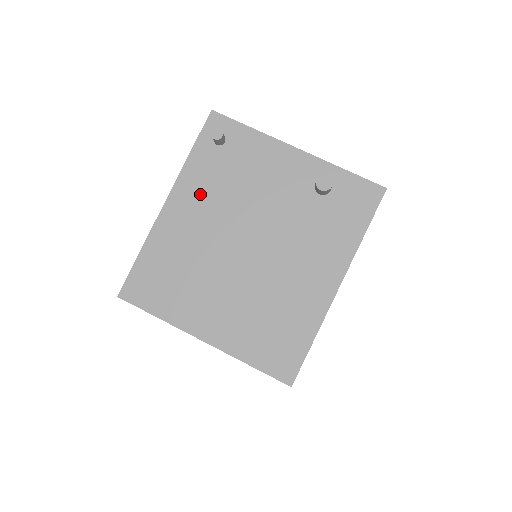
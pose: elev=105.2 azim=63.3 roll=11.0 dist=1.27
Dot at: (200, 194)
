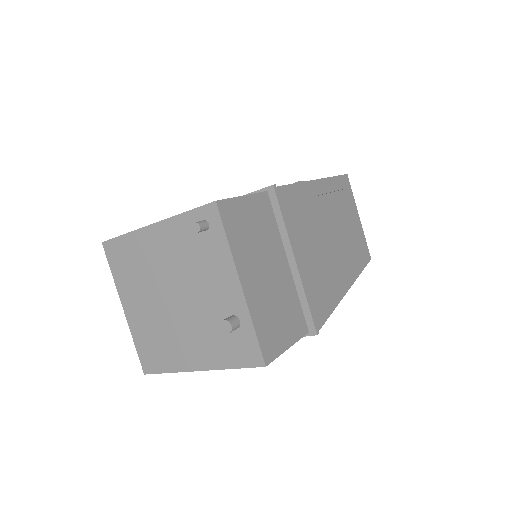
Dot at: (172, 242)
